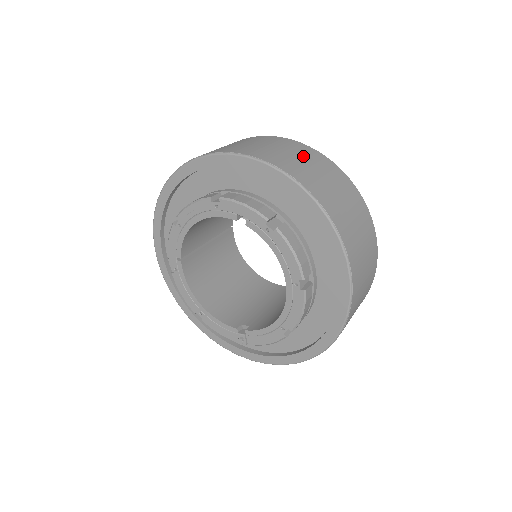
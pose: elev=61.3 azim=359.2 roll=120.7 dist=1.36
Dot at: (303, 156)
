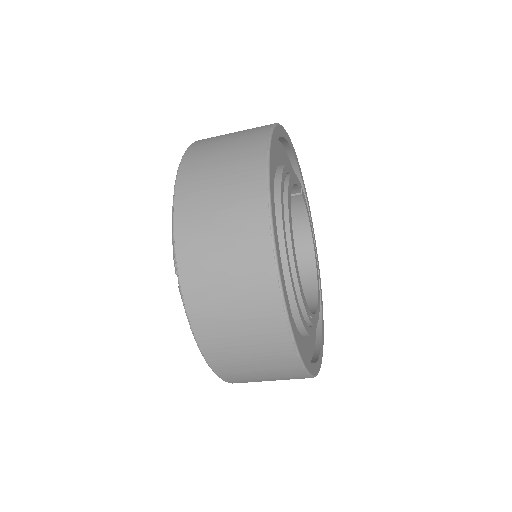
Dot at: (233, 242)
